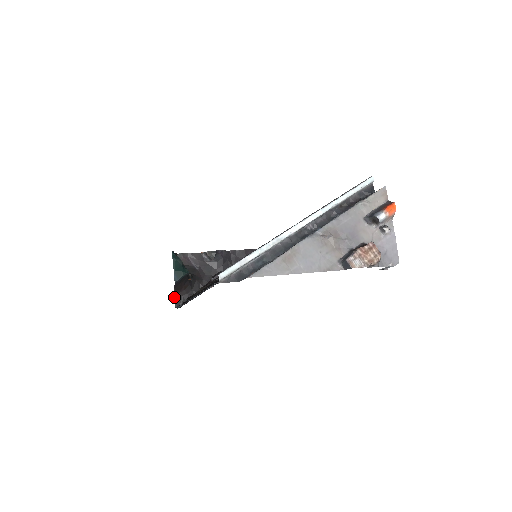
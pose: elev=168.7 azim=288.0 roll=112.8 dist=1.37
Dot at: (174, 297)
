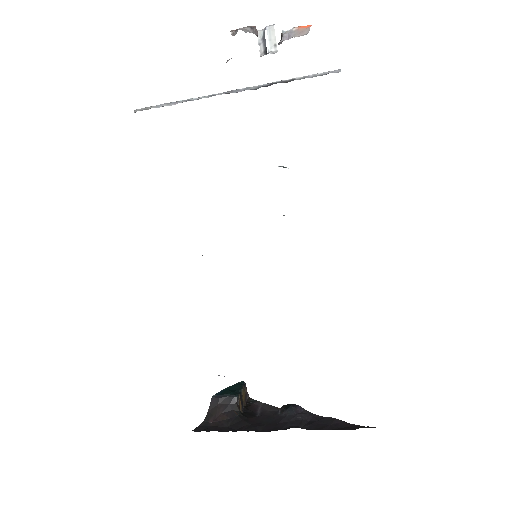
Dot at: (202, 423)
